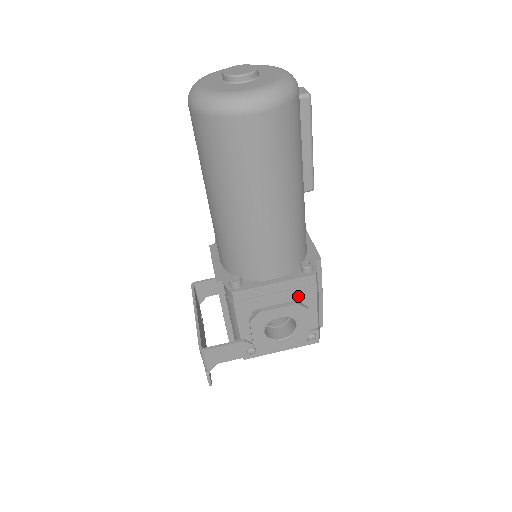
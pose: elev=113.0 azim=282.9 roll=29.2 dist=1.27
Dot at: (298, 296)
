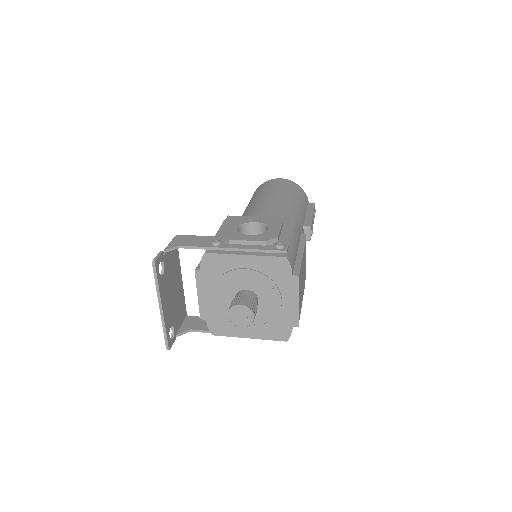
Dot at: occluded
